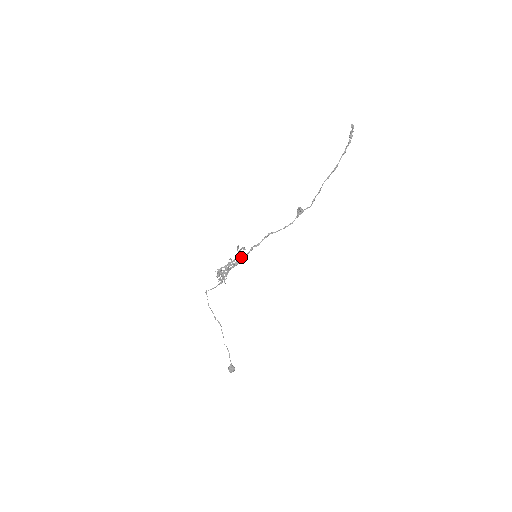
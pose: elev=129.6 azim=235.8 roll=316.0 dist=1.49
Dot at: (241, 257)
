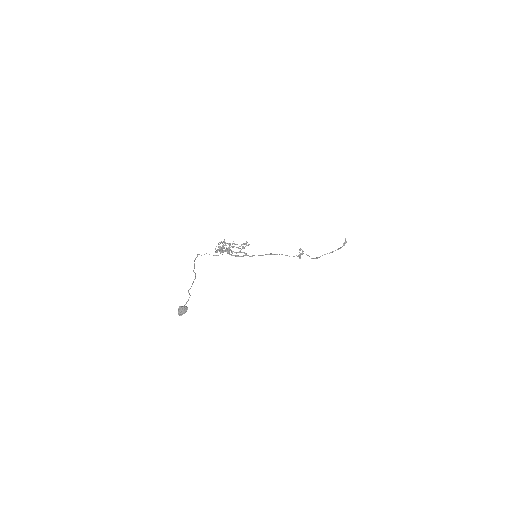
Dot at: (246, 244)
